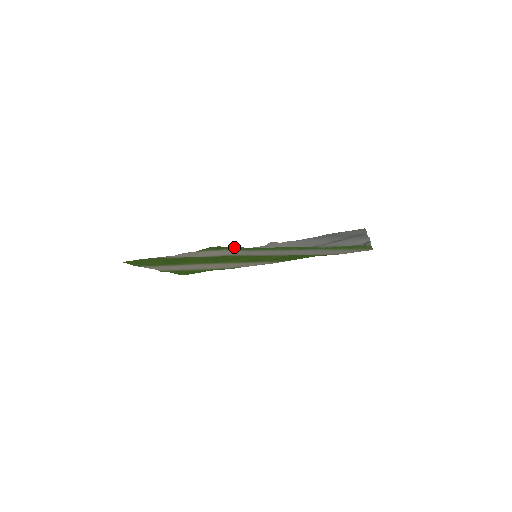
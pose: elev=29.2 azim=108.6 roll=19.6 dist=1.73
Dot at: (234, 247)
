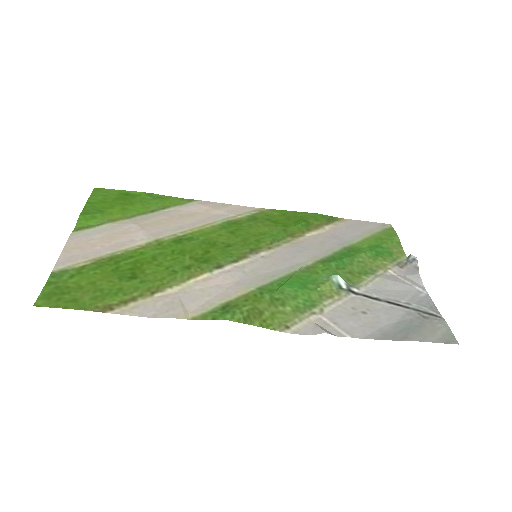
Dot at: (252, 302)
